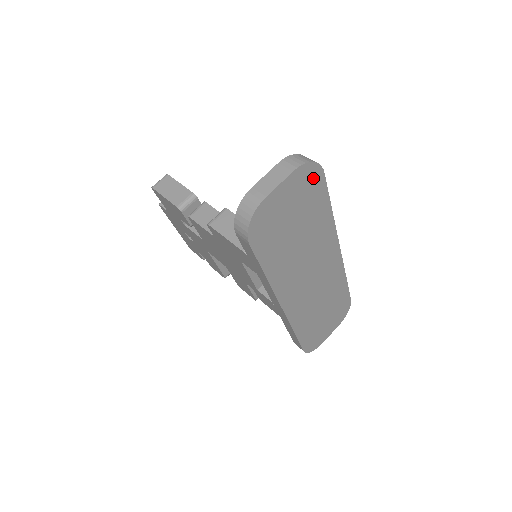
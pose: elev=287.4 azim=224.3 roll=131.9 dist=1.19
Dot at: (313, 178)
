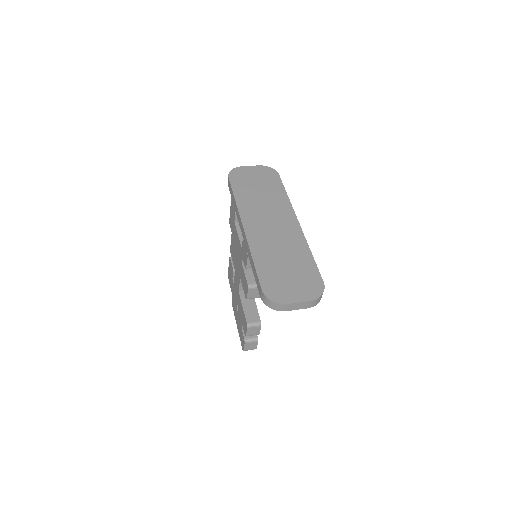
Dot at: (272, 174)
